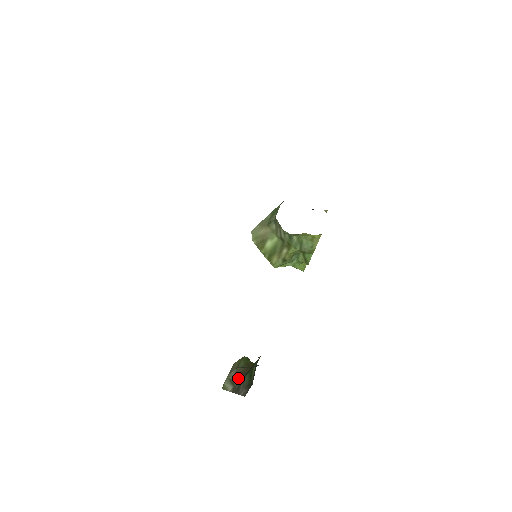
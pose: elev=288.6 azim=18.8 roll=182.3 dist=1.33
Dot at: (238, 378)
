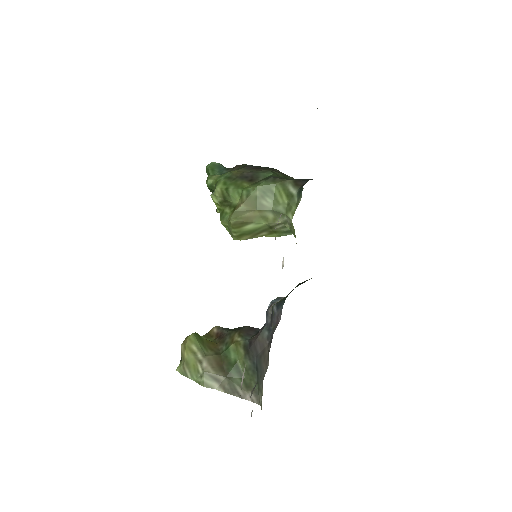
Dot at: (221, 374)
